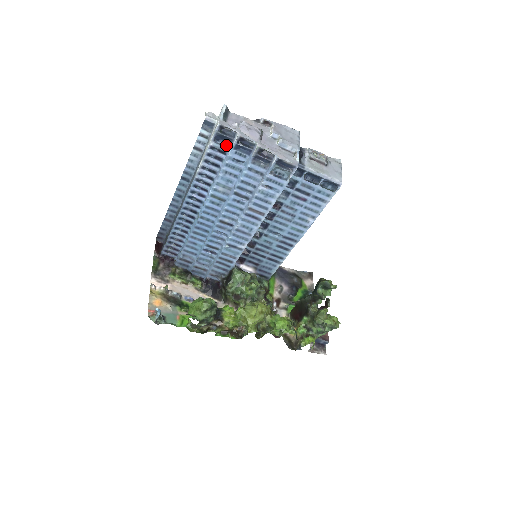
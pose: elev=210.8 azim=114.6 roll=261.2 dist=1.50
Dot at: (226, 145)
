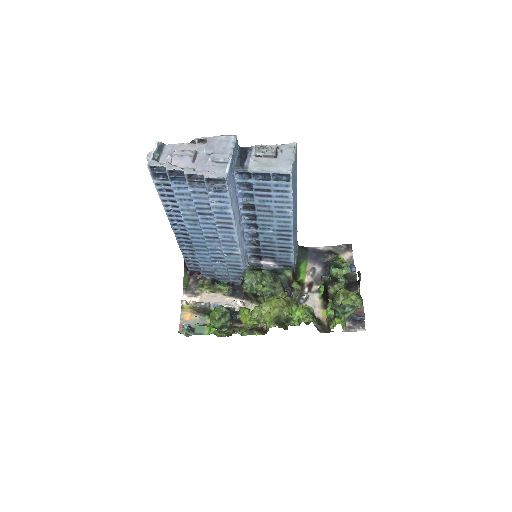
Dot at: (167, 178)
